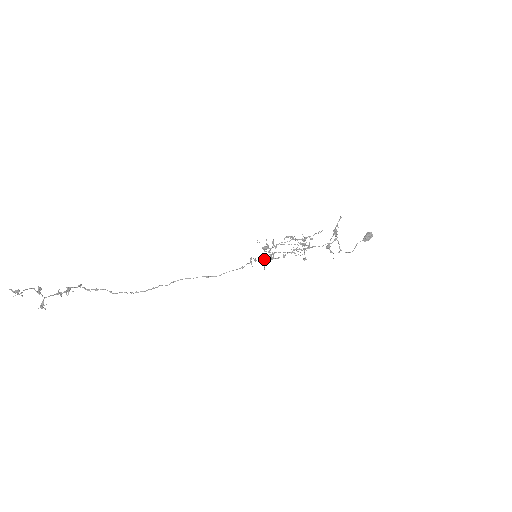
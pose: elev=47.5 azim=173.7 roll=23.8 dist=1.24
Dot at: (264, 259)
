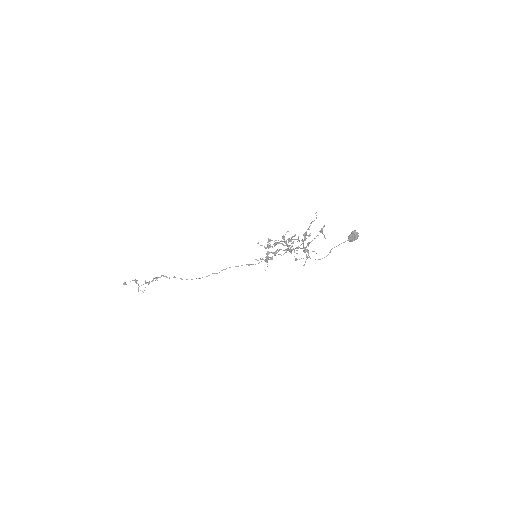
Dot at: occluded
